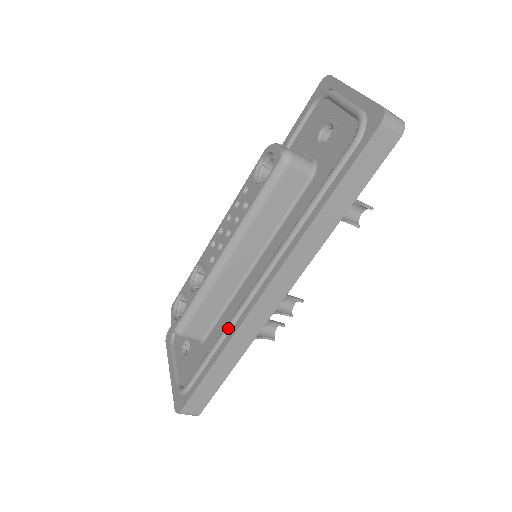
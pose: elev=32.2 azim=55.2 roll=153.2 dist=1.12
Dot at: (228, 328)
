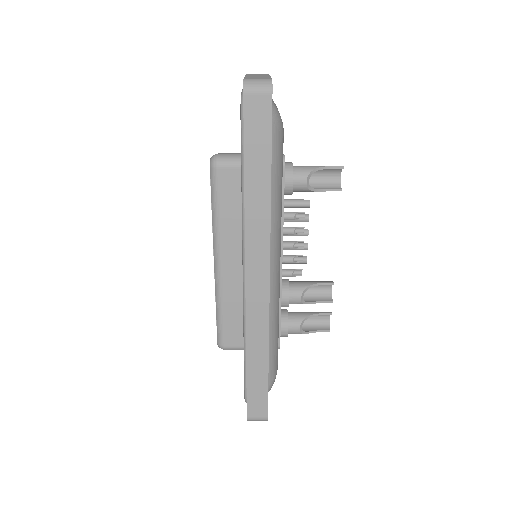
Dot at: (244, 328)
